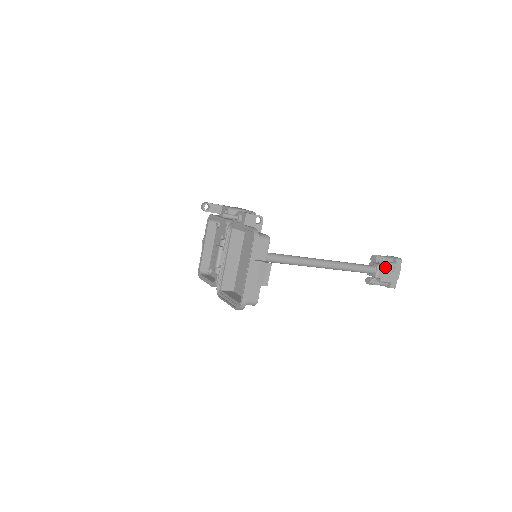
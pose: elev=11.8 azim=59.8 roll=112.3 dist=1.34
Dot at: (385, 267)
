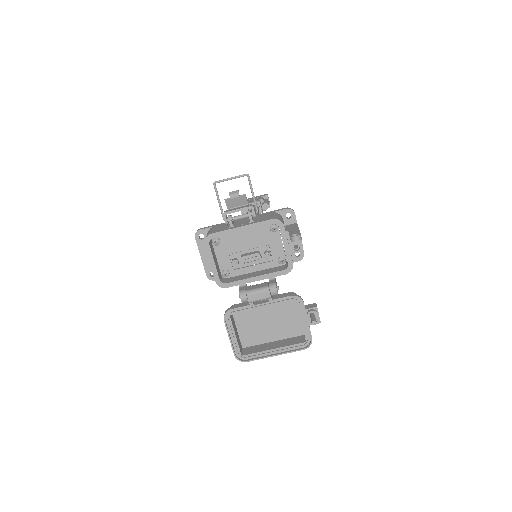
Dot at: occluded
